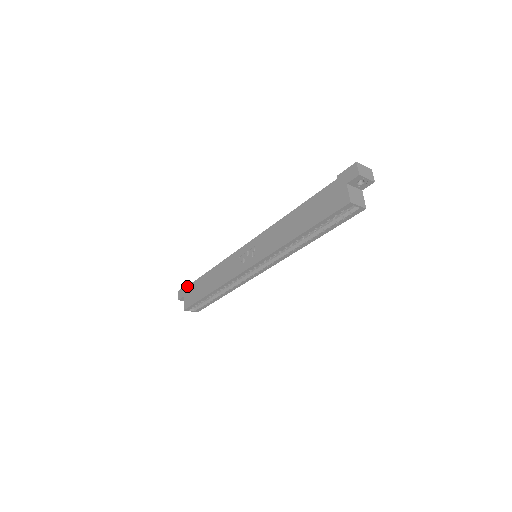
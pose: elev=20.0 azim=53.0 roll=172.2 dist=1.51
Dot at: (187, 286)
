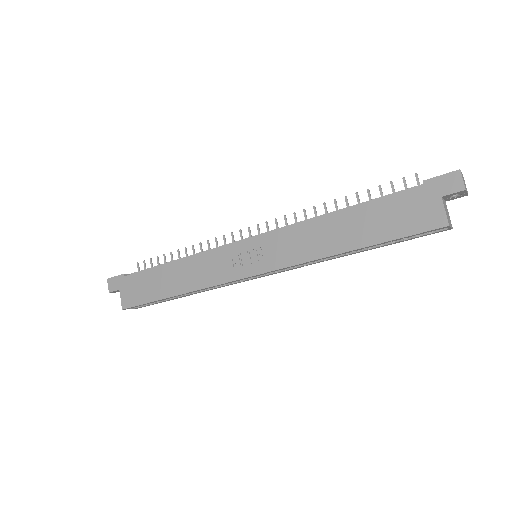
Dot at: (125, 276)
